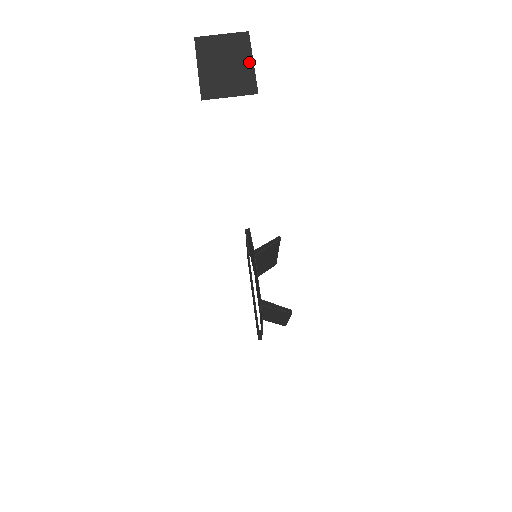
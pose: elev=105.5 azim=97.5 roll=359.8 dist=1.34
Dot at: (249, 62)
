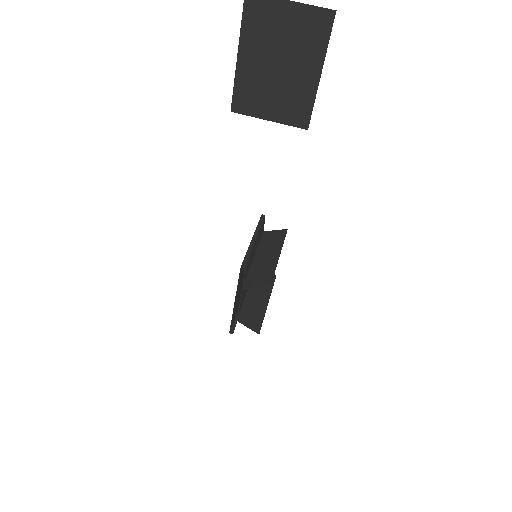
Dot at: (314, 73)
